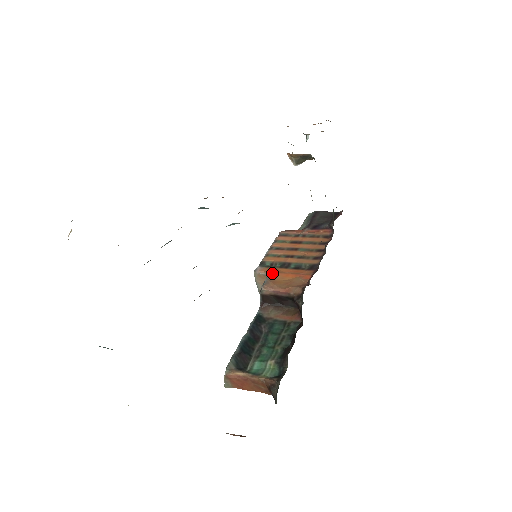
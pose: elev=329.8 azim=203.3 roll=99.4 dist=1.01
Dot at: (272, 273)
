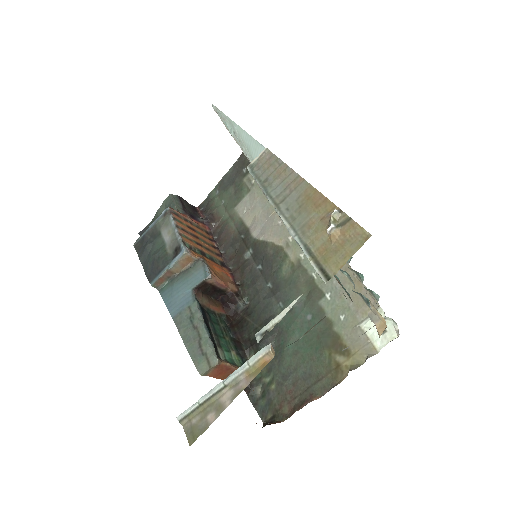
Dot at: (206, 261)
